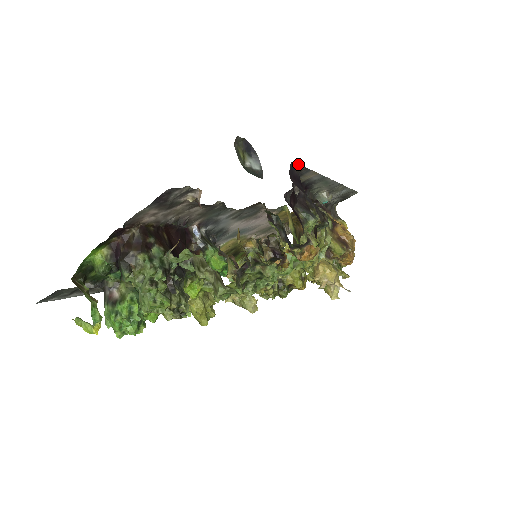
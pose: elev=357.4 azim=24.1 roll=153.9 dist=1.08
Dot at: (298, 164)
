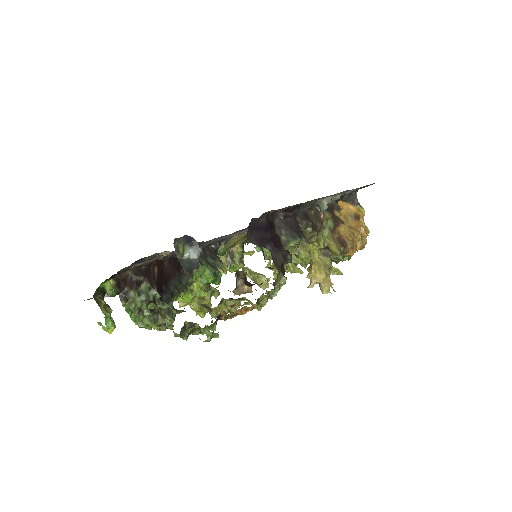
Dot at: (266, 212)
